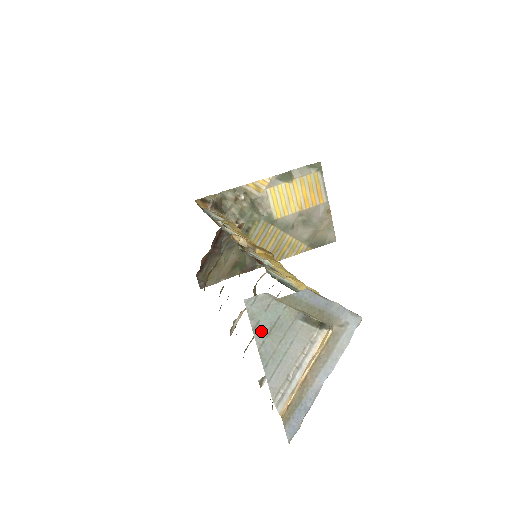
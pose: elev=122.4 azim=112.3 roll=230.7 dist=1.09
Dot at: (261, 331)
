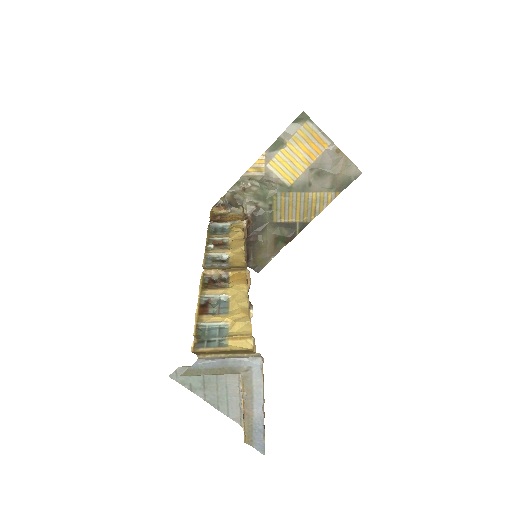
Dot at: (197, 389)
